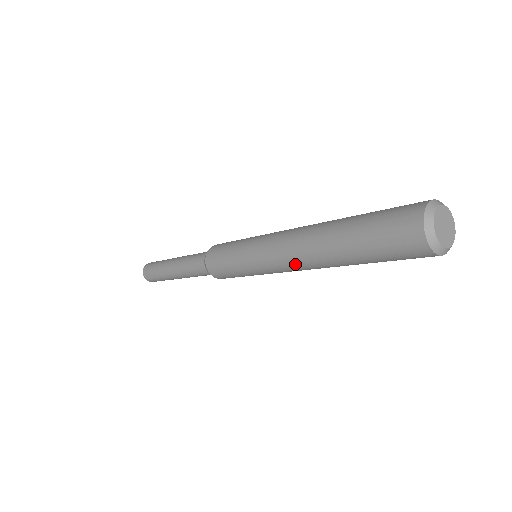
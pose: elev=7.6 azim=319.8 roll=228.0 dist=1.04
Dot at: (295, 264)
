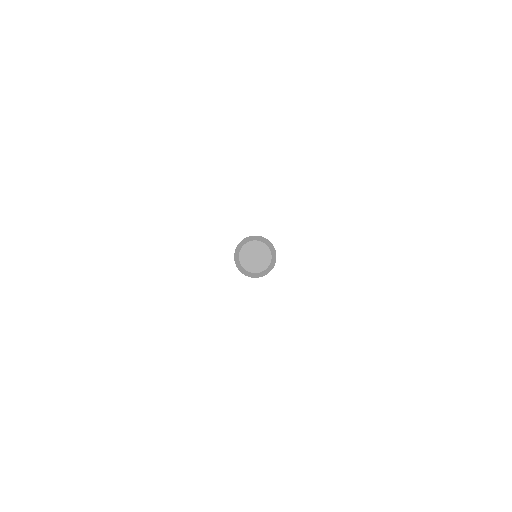
Dot at: occluded
